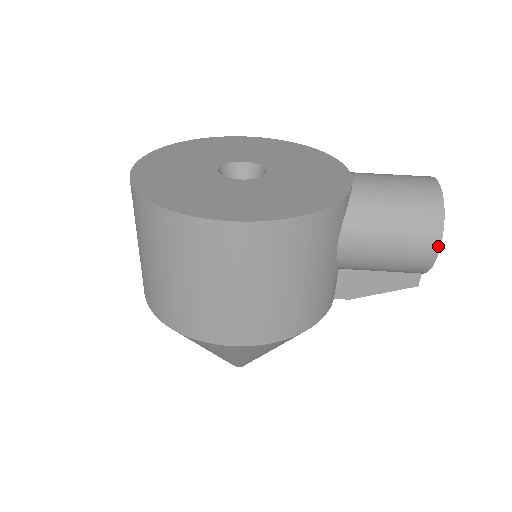
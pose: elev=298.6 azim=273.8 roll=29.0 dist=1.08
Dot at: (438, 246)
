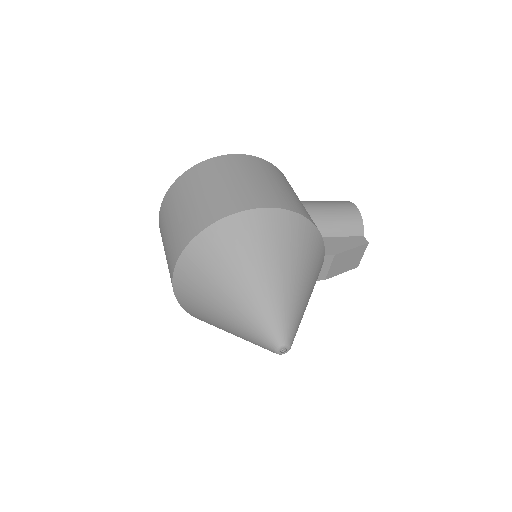
Dot at: (354, 205)
